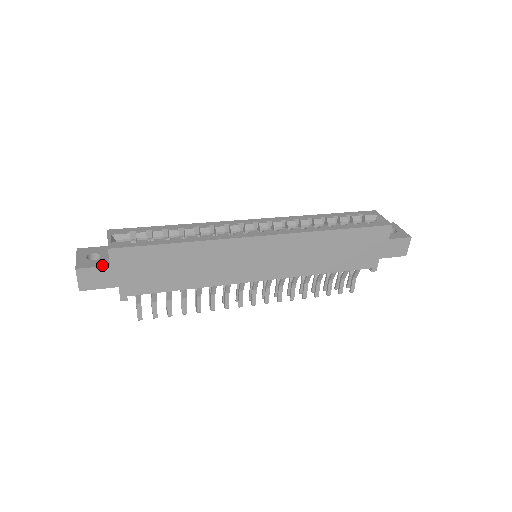
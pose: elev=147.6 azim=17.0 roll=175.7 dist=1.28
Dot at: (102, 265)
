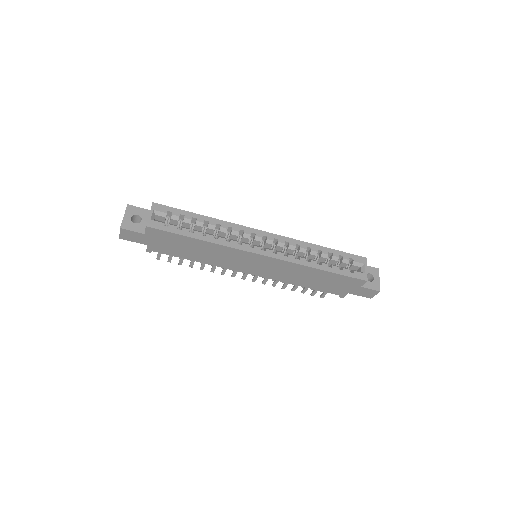
Dot at: (139, 231)
